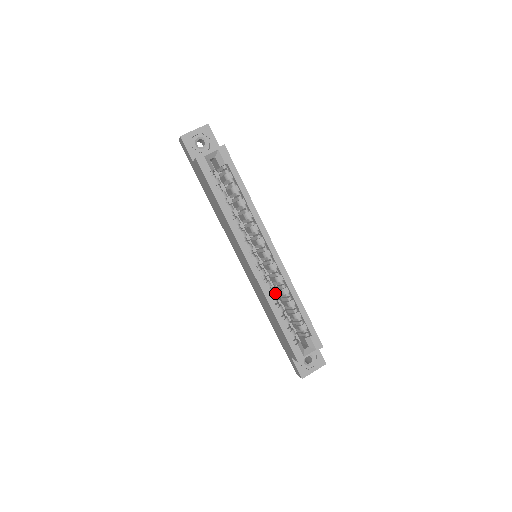
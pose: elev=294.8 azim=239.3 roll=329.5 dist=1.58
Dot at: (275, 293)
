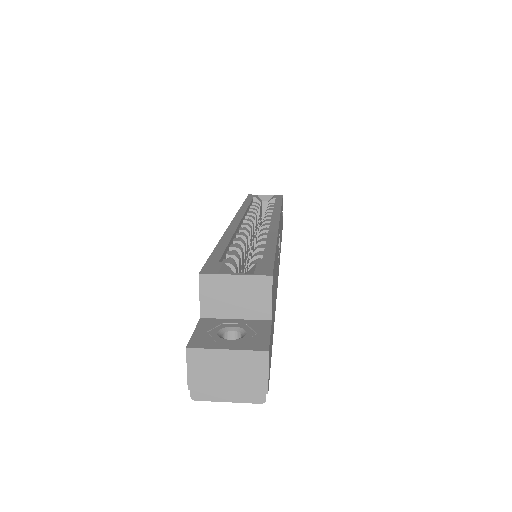
Dot at: (244, 241)
